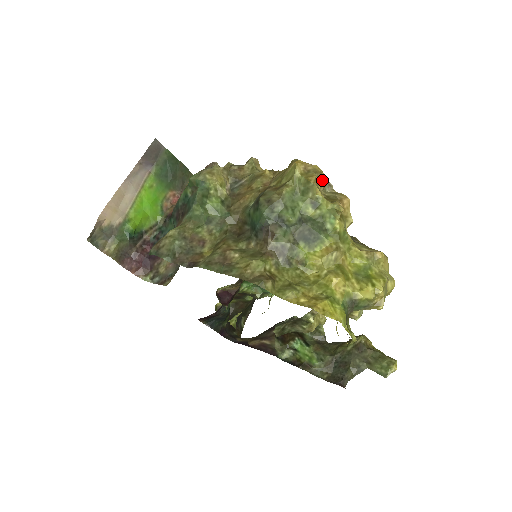
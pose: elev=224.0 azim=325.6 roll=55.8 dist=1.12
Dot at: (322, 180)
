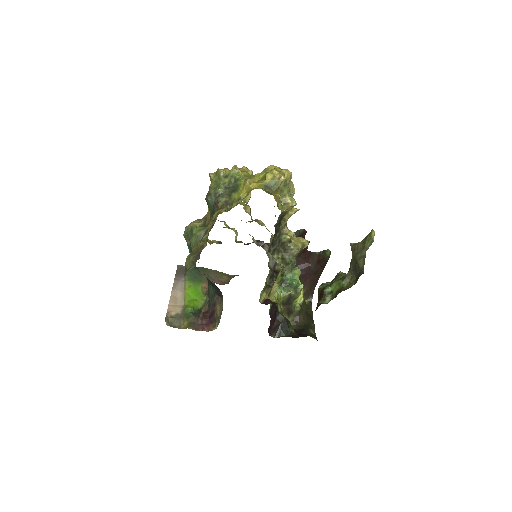
Dot at: (224, 169)
